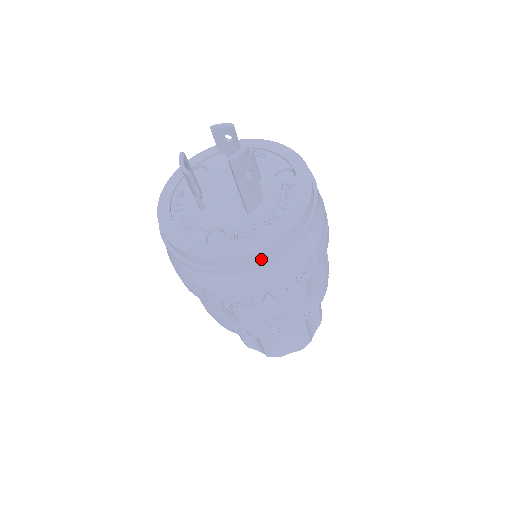
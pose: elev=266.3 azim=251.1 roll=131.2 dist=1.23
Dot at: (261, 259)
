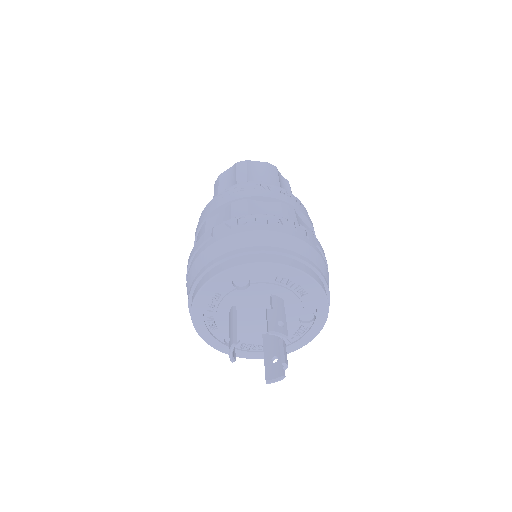
Dot at: occluded
